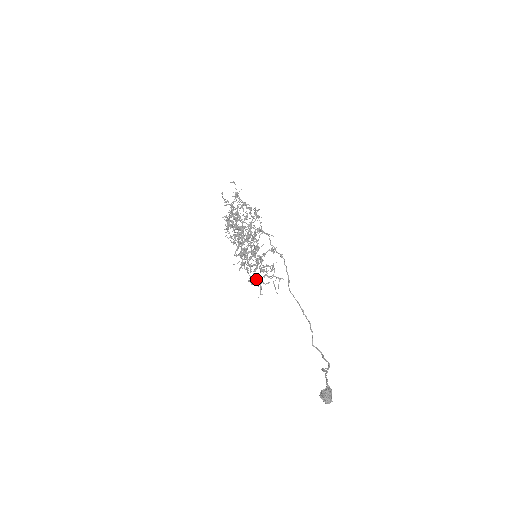
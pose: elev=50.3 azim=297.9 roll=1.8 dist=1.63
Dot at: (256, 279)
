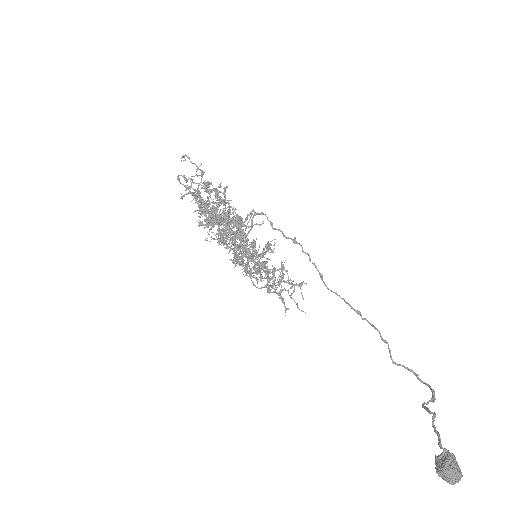
Dot at: (269, 291)
